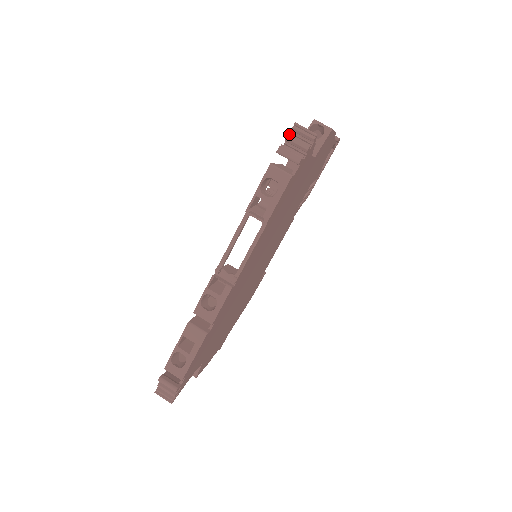
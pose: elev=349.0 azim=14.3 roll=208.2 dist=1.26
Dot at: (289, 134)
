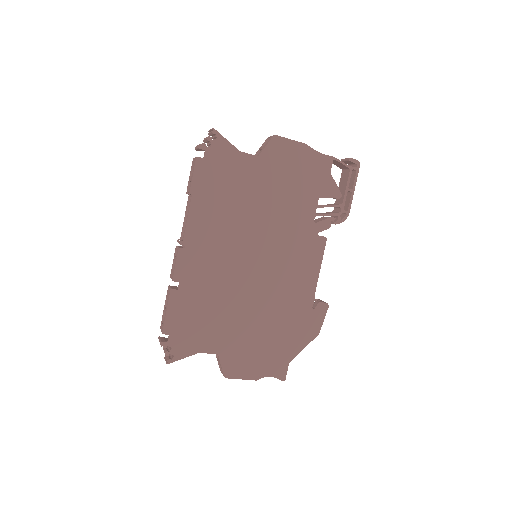
Dot at: occluded
